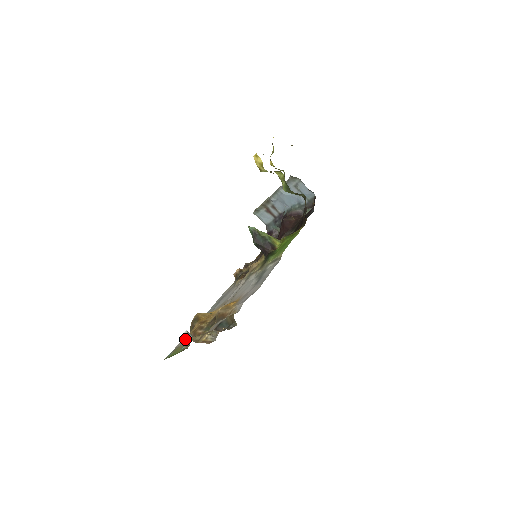
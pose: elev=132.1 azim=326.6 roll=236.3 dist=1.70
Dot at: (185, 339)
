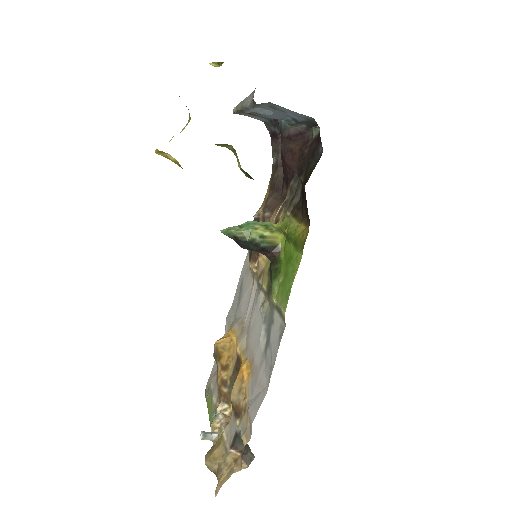
Dot at: occluded
